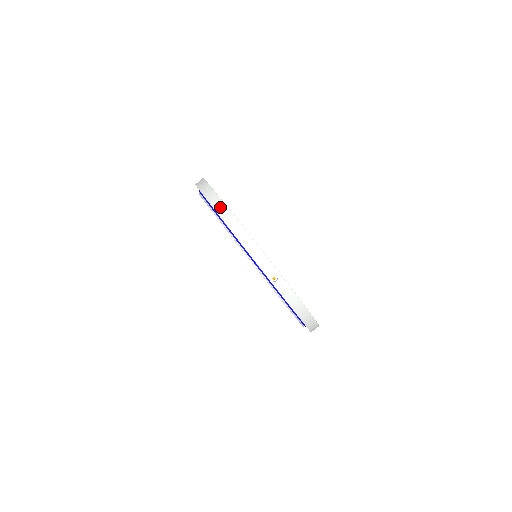
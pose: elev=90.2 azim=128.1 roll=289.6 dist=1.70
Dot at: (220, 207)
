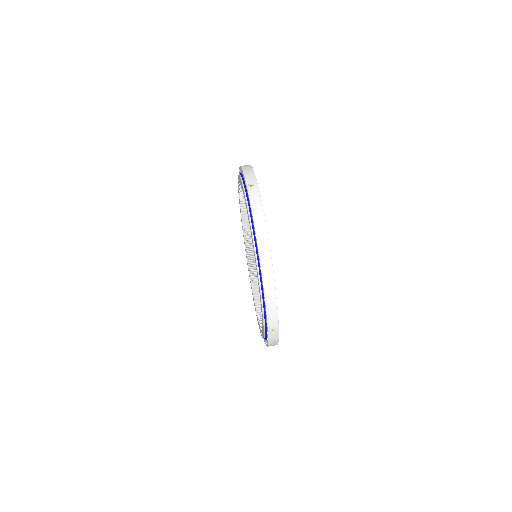
Dot at: occluded
